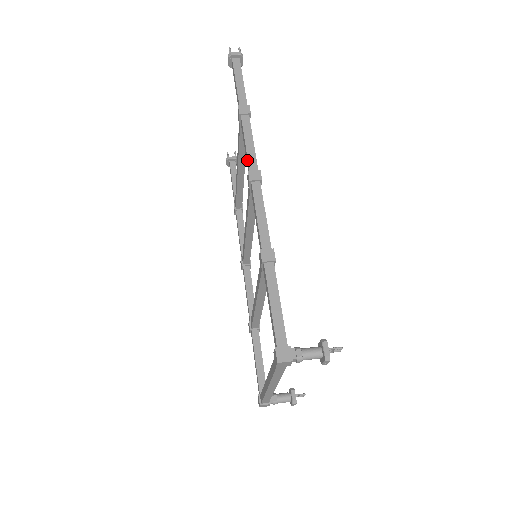
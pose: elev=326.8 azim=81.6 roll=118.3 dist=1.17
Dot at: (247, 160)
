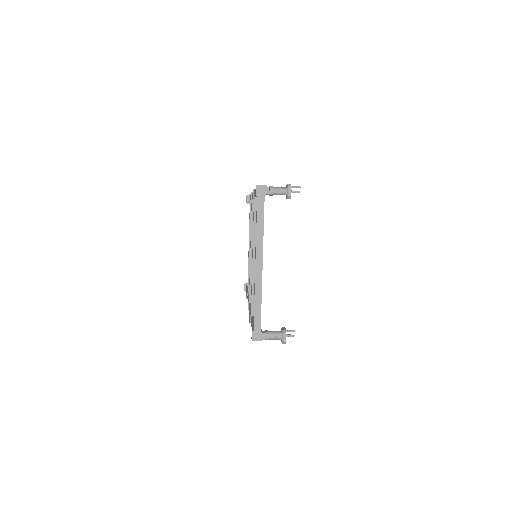
Dot at: occluded
